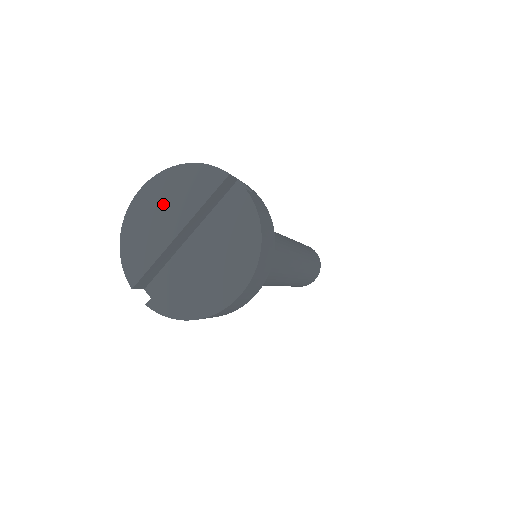
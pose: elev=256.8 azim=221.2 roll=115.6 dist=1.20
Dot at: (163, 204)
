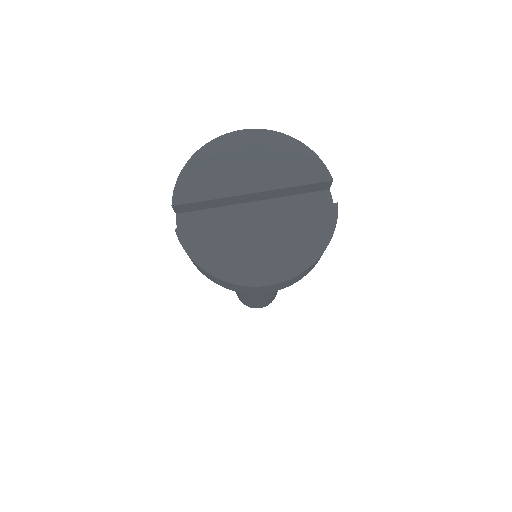
Dot at: (256, 158)
